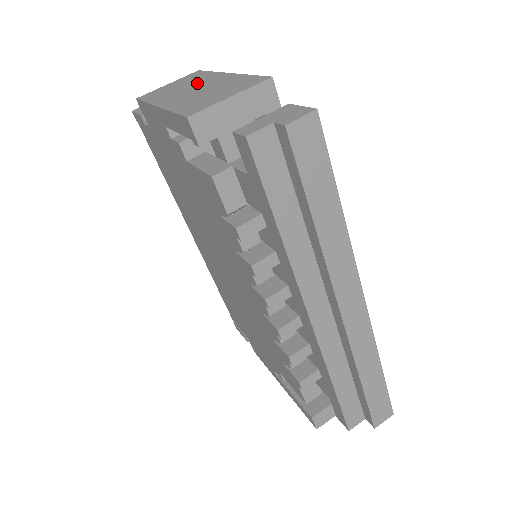
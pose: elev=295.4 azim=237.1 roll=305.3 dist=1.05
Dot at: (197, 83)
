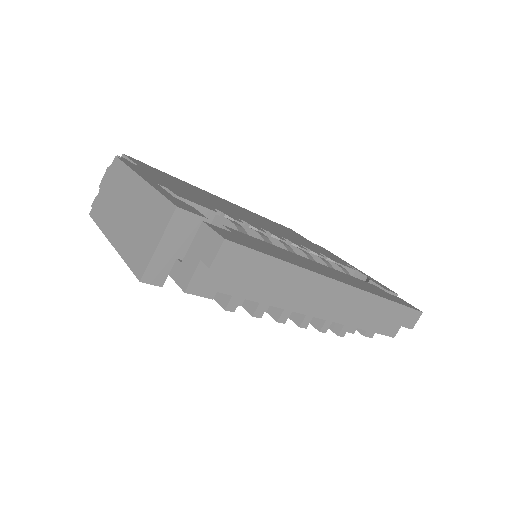
Dot at: (124, 196)
